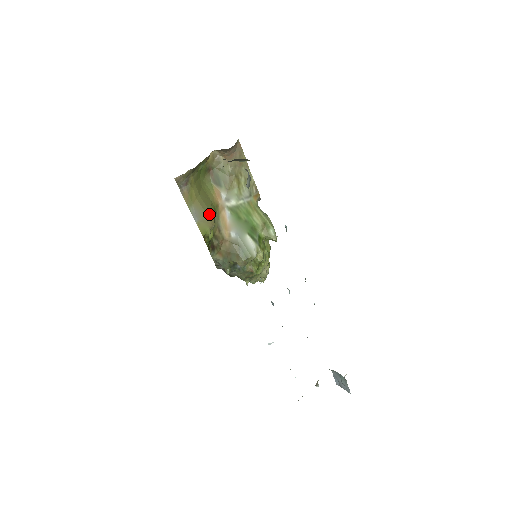
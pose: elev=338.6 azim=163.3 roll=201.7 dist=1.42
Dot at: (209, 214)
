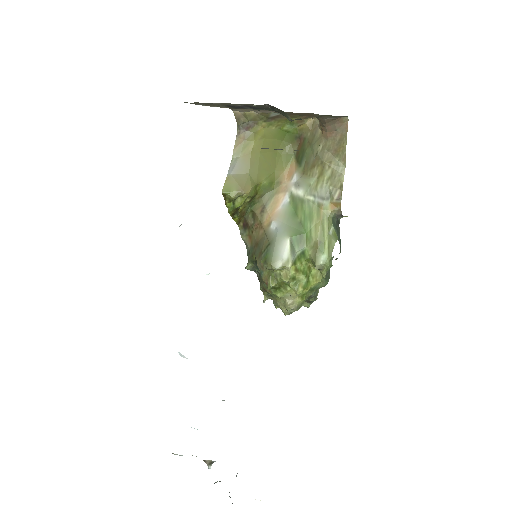
Dot at: (253, 179)
